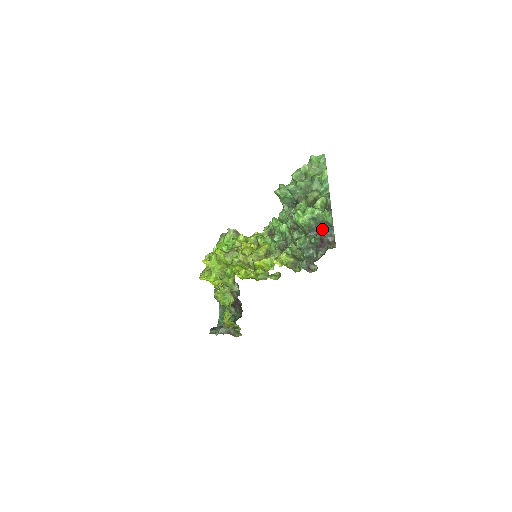
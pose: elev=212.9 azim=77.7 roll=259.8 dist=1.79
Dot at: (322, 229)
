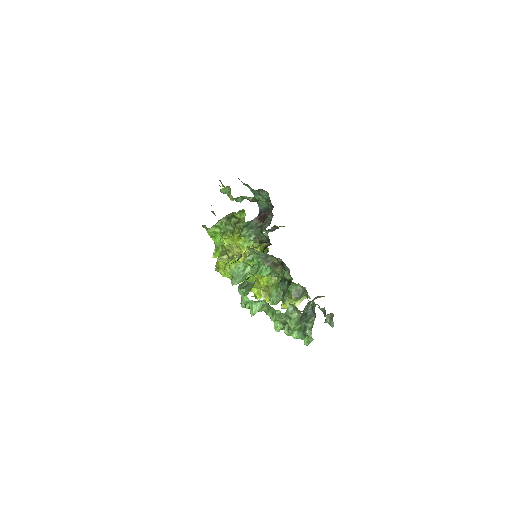
Dot at: occluded
